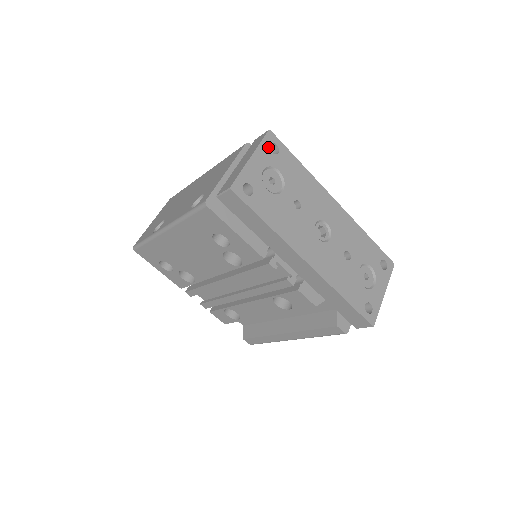
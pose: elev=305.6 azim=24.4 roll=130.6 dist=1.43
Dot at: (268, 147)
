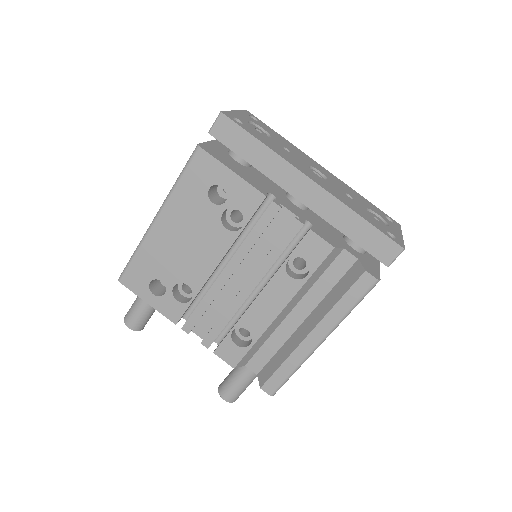
Dot at: (248, 115)
